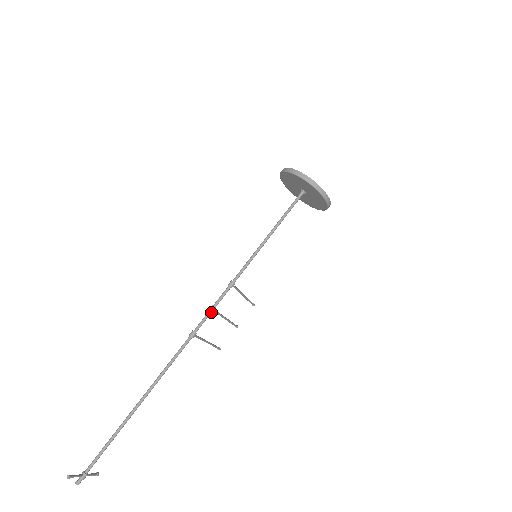
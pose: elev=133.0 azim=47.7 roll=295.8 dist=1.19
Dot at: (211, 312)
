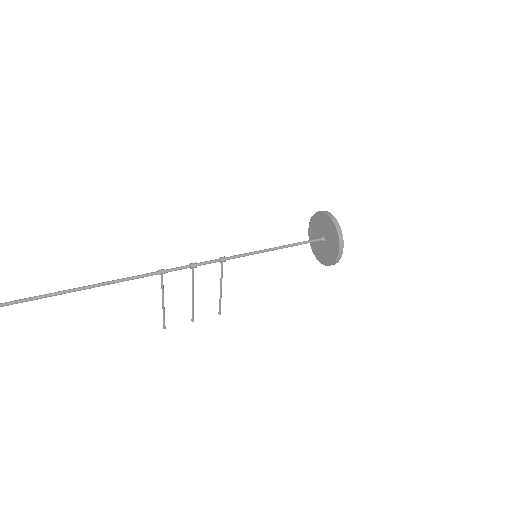
Dot at: (190, 267)
